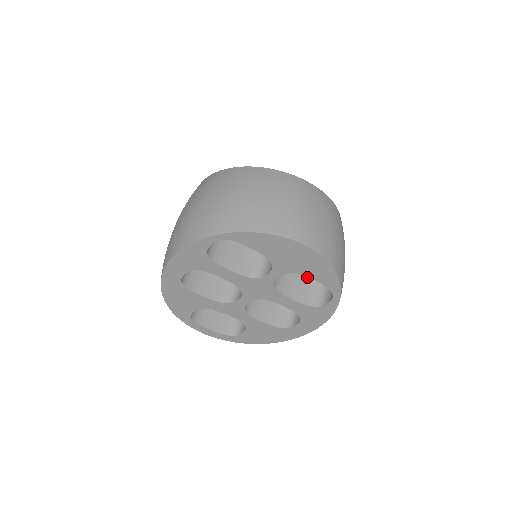
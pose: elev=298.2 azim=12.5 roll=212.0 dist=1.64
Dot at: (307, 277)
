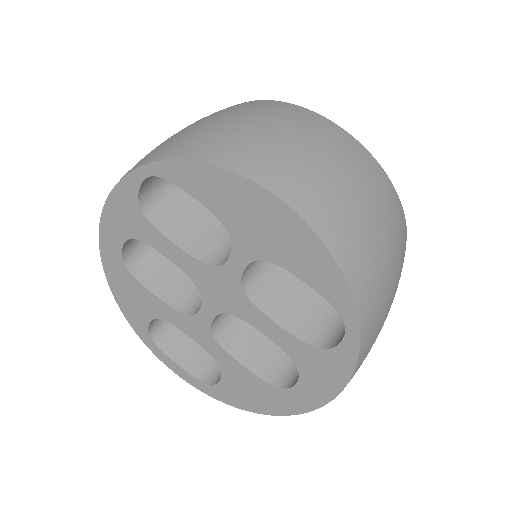
Dot at: (319, 295)
